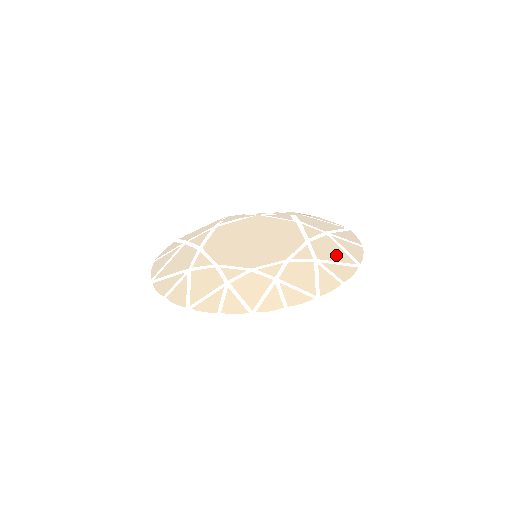
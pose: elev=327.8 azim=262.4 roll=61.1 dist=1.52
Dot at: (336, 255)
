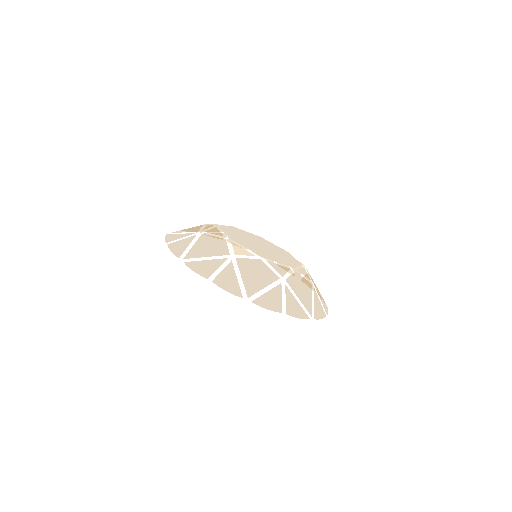
Dot at: (305, 296)
